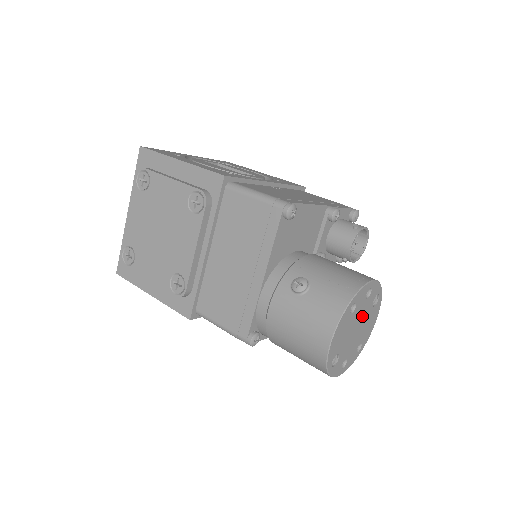
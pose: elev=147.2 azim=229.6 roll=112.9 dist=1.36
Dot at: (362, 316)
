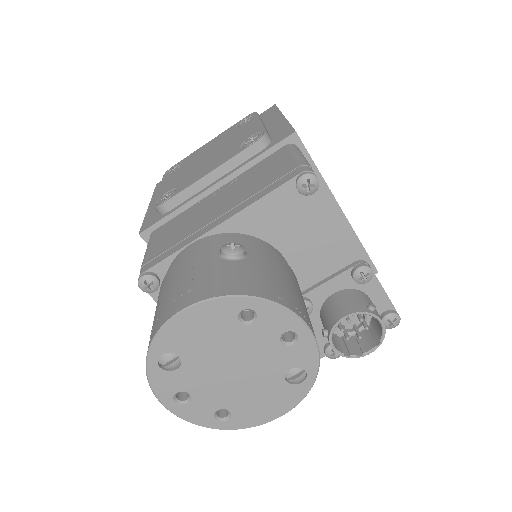
Dot at: (257, 363)
